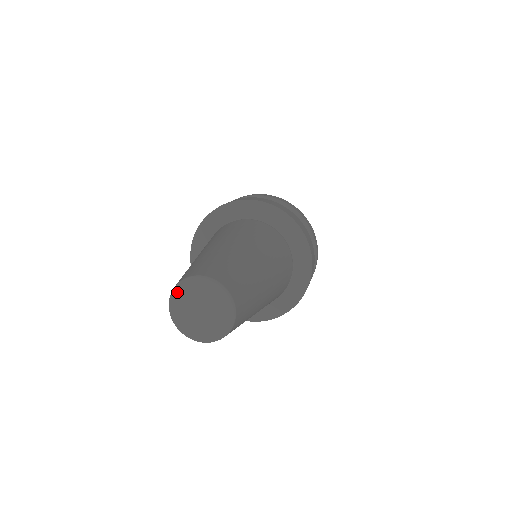
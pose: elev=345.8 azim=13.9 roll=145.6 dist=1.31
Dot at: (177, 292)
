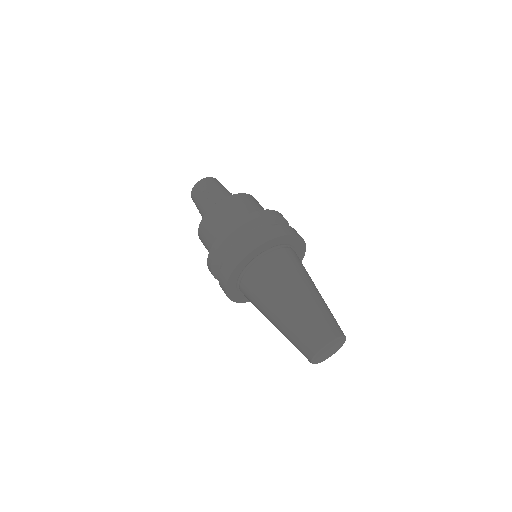
Dot at: (324, 348)
